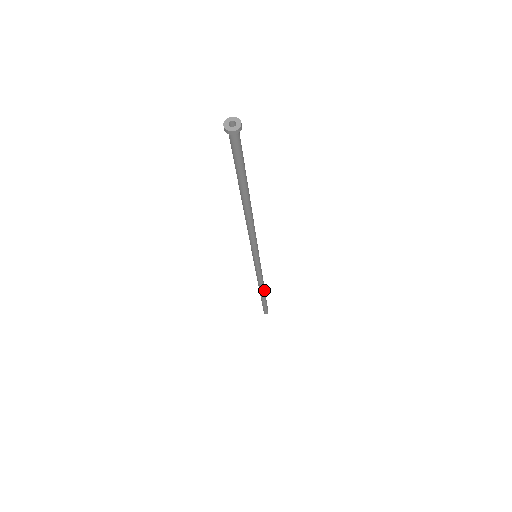
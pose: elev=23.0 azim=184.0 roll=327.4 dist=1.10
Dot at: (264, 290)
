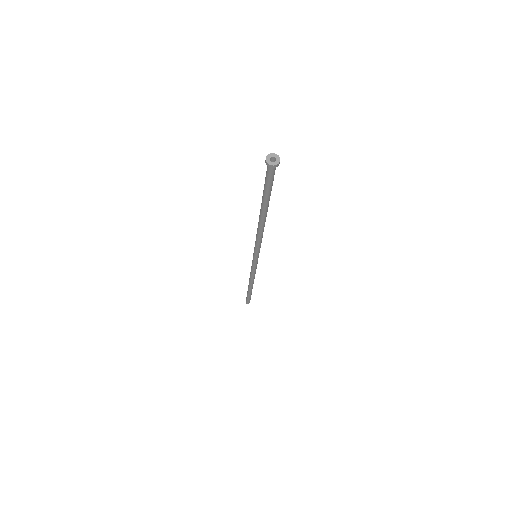
Dot at: (253, 283)
